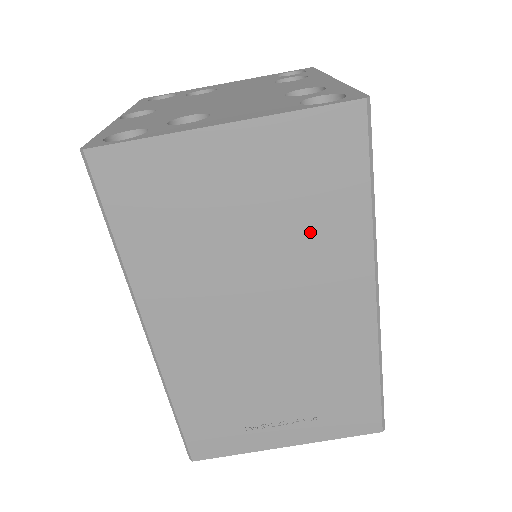
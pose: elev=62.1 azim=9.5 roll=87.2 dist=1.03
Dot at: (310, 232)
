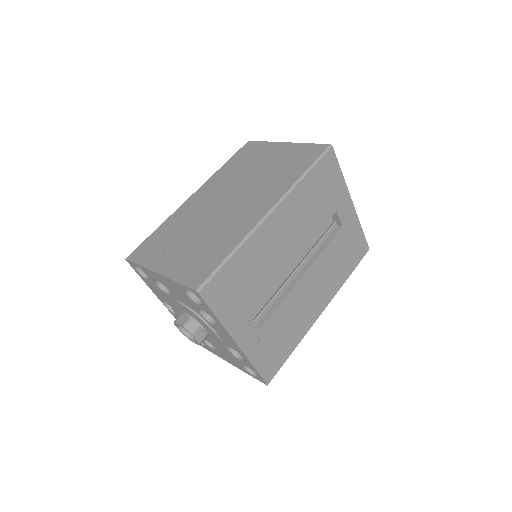
Dot at: (275, 177)
